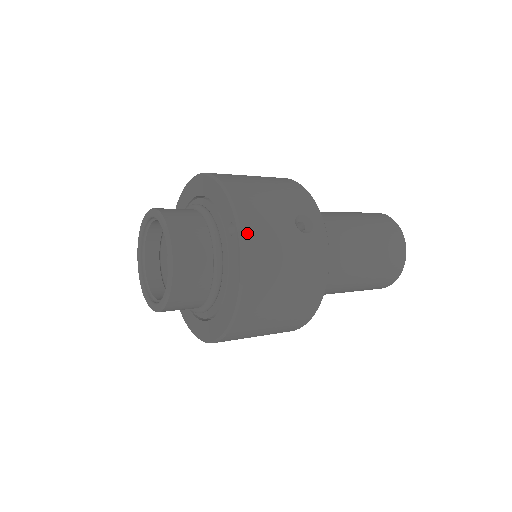
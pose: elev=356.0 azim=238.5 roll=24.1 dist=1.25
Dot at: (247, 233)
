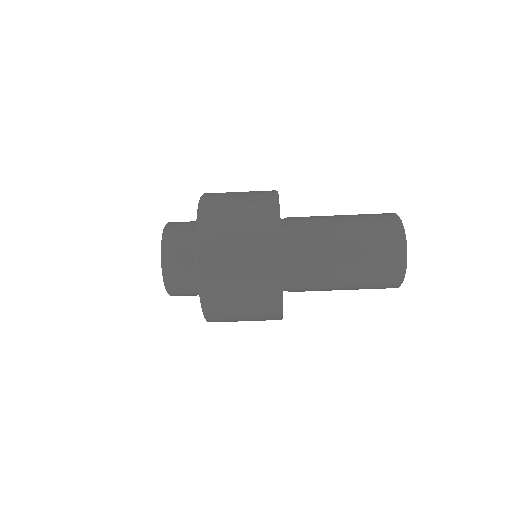
Dot at: (204, 204)
